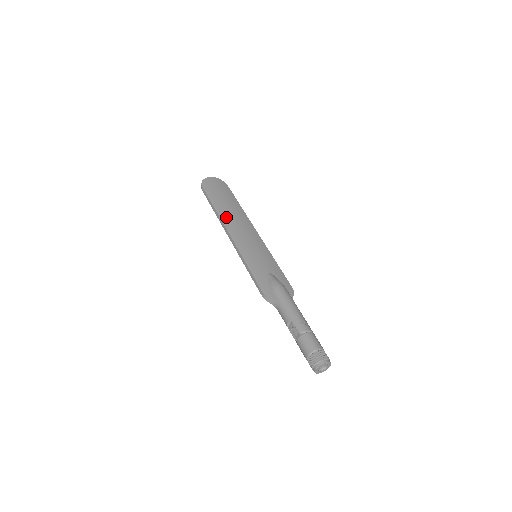
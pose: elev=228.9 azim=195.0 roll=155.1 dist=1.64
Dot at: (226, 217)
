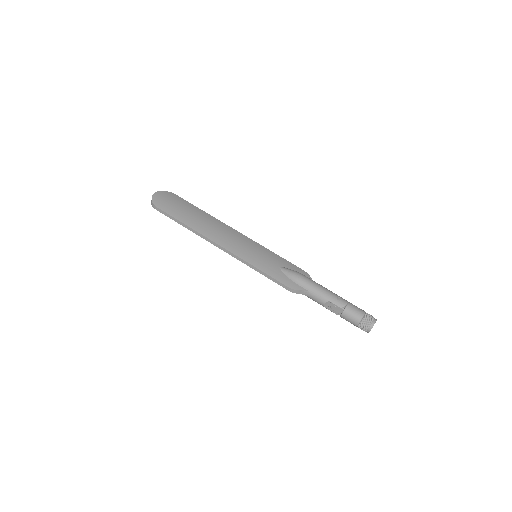
Dot at: (205, 230)
